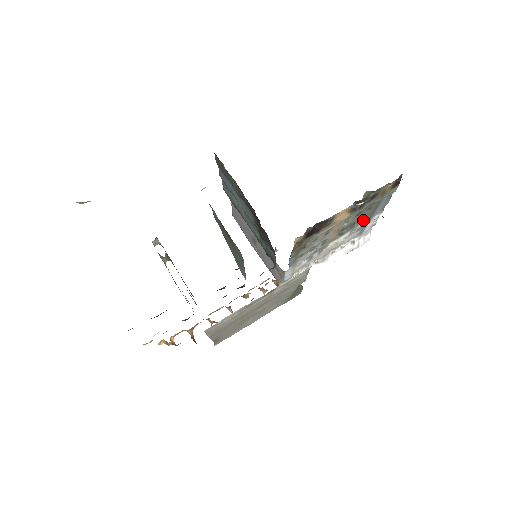
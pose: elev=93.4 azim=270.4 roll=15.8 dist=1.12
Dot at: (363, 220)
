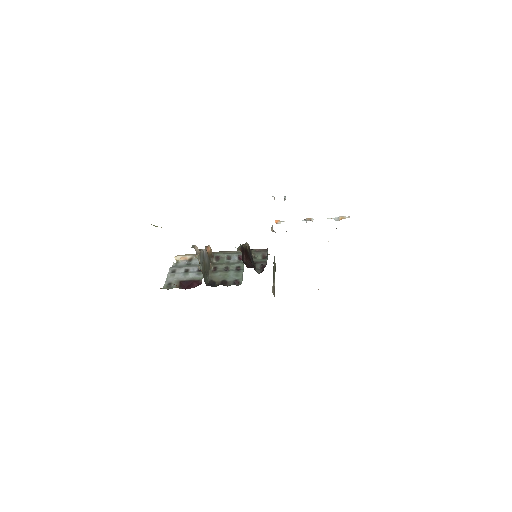
Dot at: occluded
